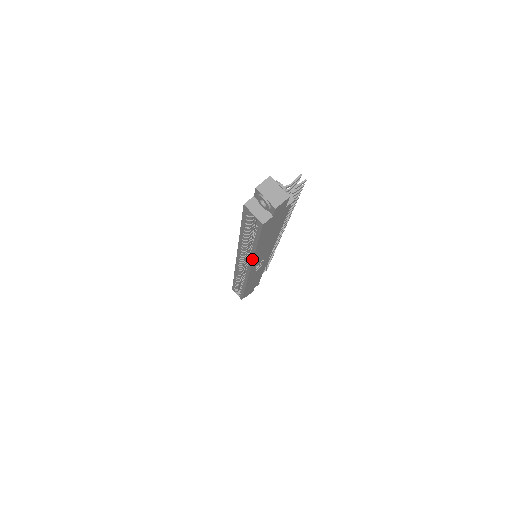
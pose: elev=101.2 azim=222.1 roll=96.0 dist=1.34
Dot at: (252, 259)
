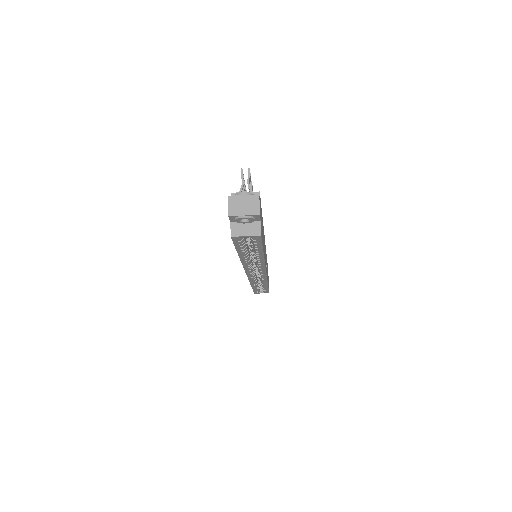
Dot at: (264, 263)
